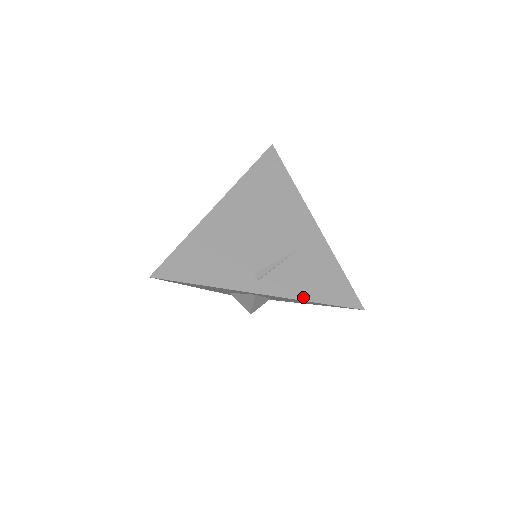
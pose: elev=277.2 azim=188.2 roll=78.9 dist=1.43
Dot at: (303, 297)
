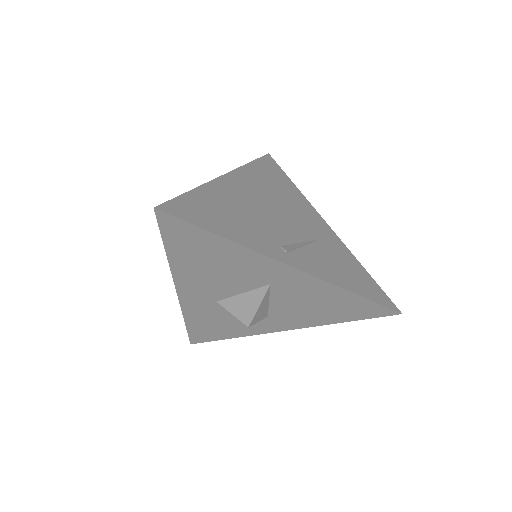
Dot at: (338, 283)
